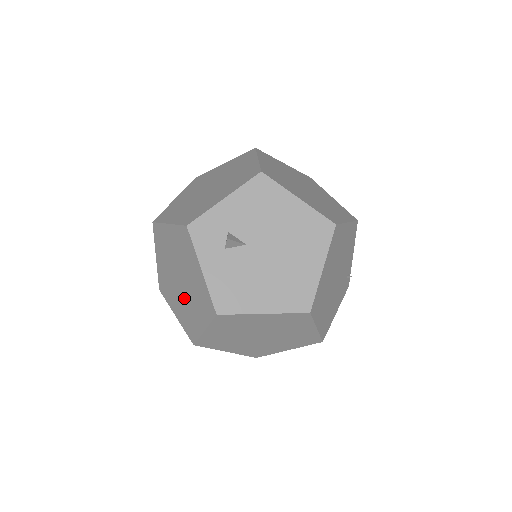
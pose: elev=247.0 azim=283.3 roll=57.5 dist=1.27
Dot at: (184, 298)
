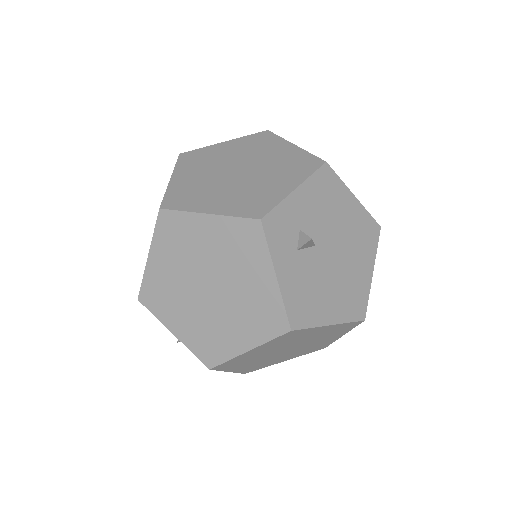
Dot at: (210, 311)
